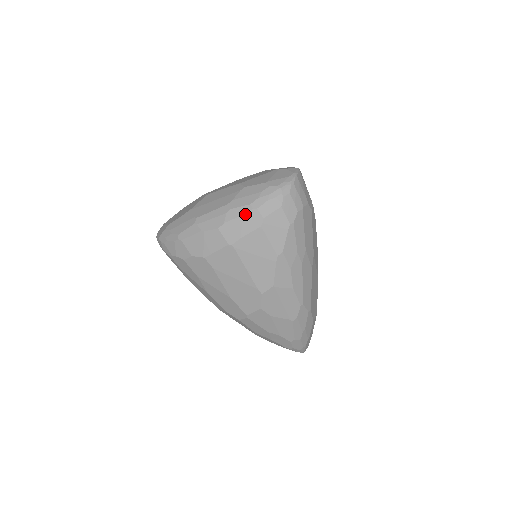
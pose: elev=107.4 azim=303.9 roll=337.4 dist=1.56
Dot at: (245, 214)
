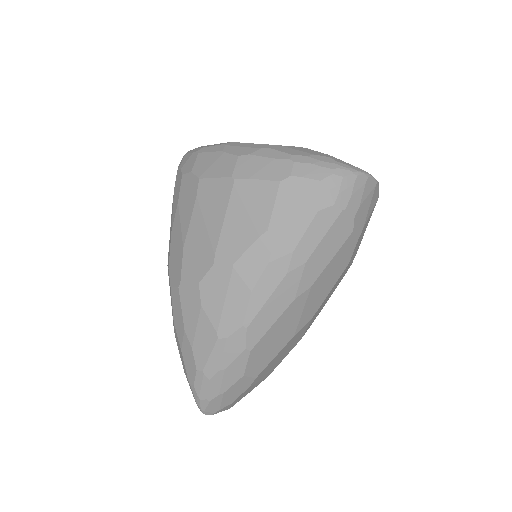
Dot at: (277, 159)
